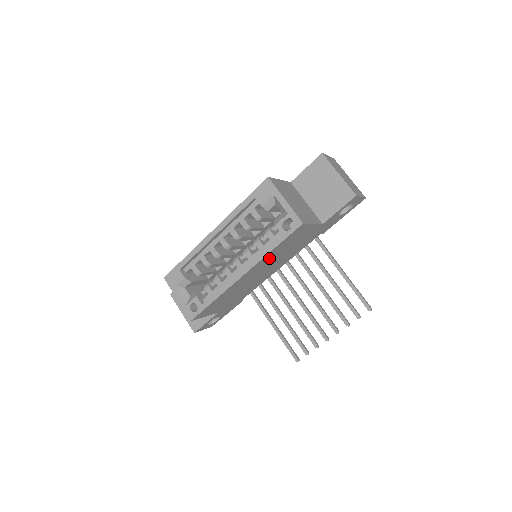
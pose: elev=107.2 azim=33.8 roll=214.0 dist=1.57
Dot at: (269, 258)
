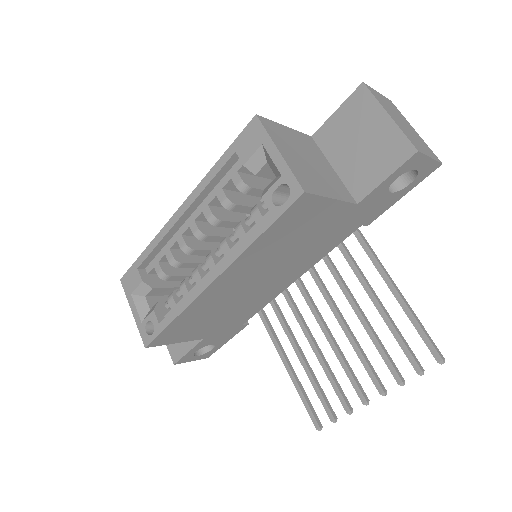
Dot at: (258, 256)
